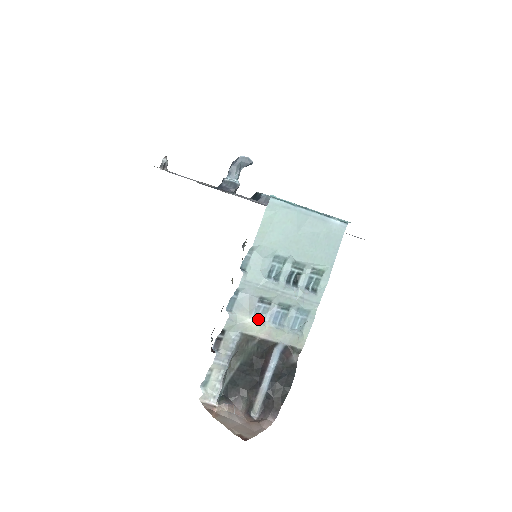
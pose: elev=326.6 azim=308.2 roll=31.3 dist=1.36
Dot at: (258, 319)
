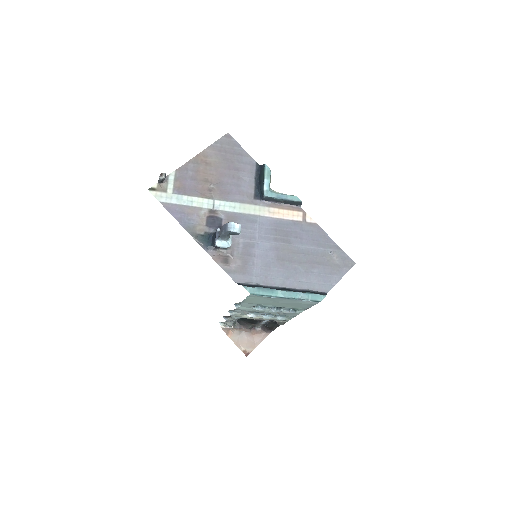
Dot at: (252, 314)
